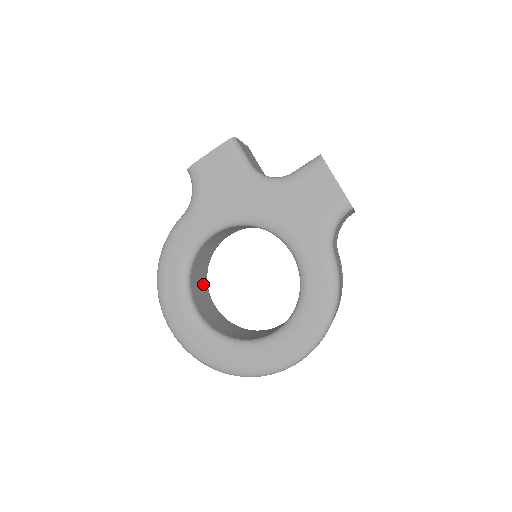
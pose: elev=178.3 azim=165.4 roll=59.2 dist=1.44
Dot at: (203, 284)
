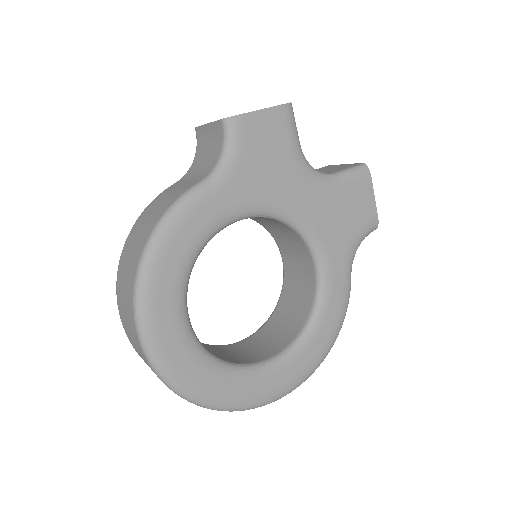
Dot at: occluded
